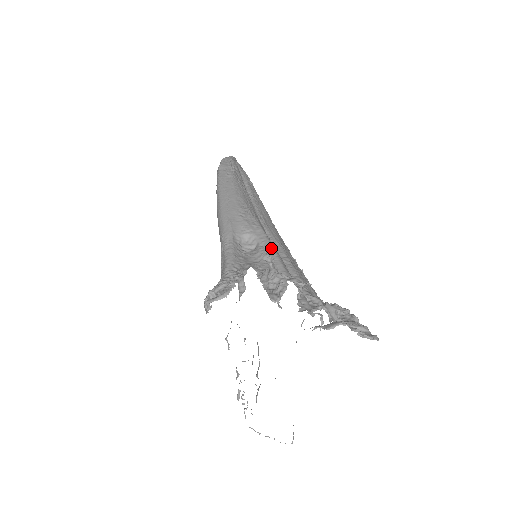
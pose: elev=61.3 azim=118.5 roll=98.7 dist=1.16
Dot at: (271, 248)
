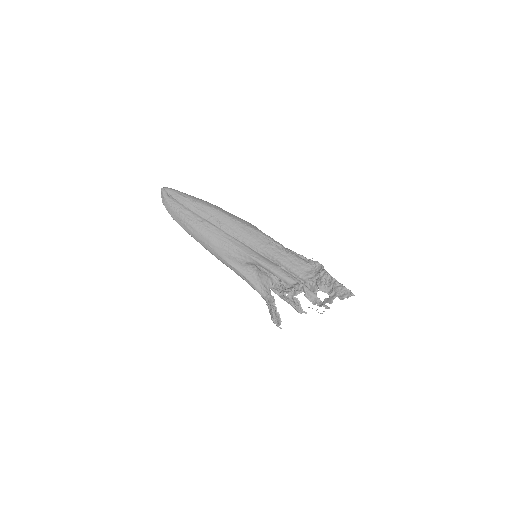
Dot at: (265, 267)
